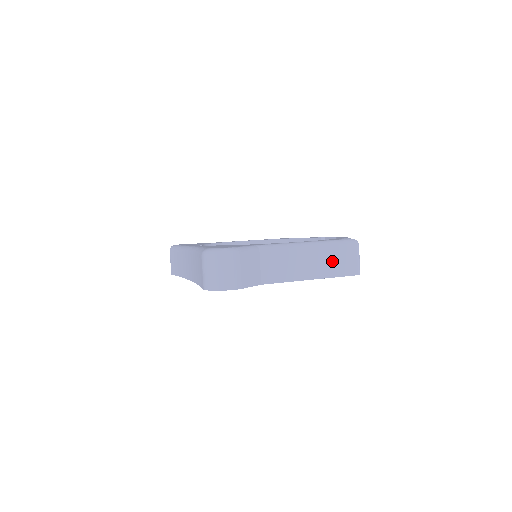
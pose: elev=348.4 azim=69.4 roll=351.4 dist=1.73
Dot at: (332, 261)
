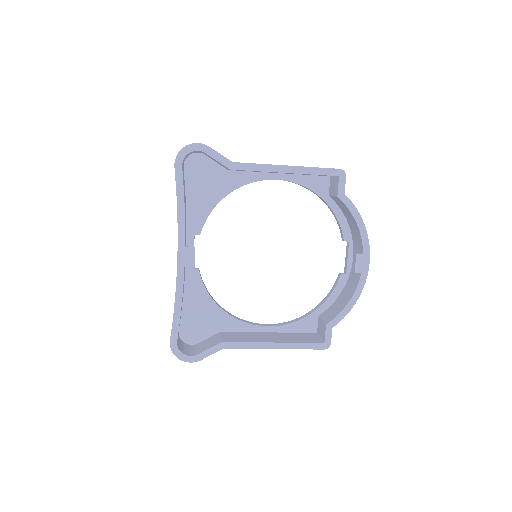
Dot at: occluded
